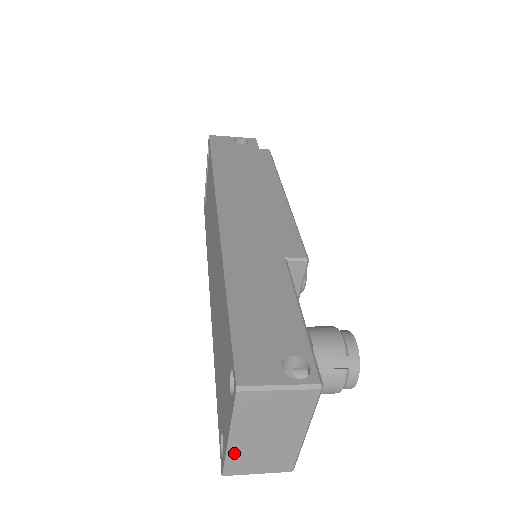
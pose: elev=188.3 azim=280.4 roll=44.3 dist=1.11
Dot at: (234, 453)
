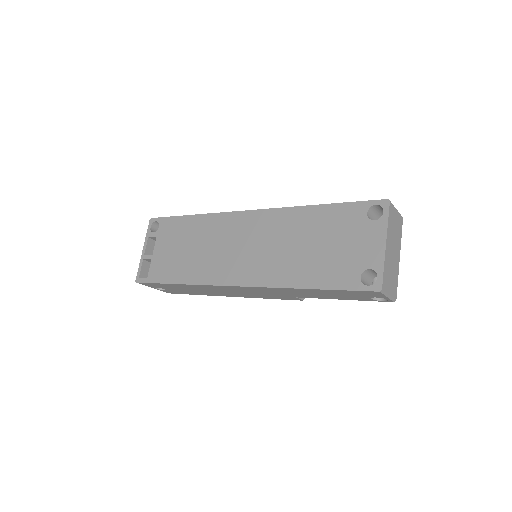
Dot at: (386, 263)
